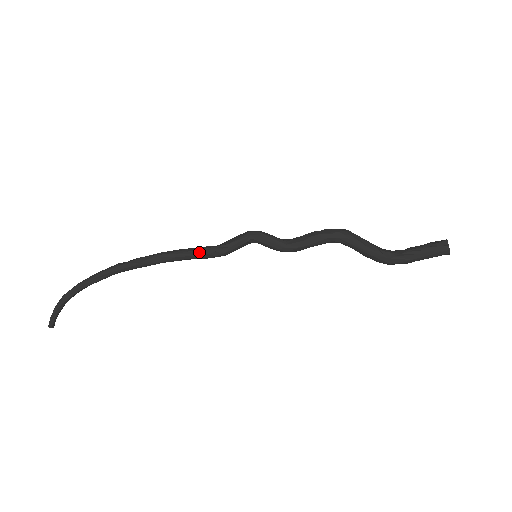
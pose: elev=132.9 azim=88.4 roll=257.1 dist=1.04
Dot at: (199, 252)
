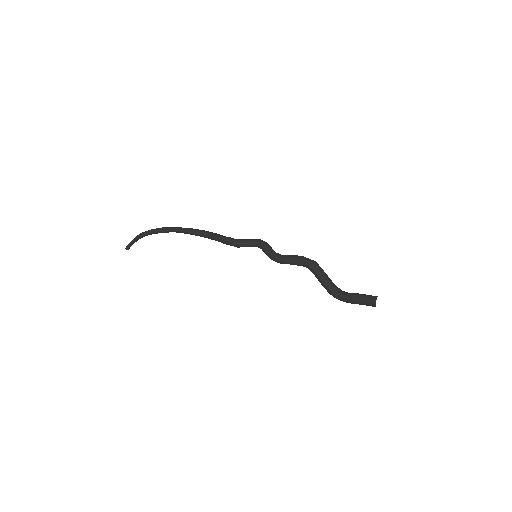
Dot at: (224, 238)
